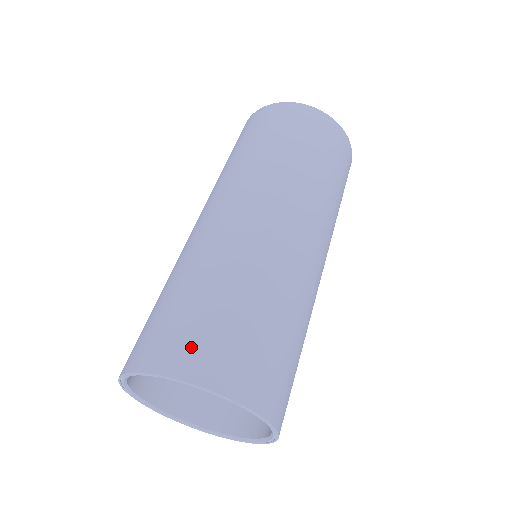
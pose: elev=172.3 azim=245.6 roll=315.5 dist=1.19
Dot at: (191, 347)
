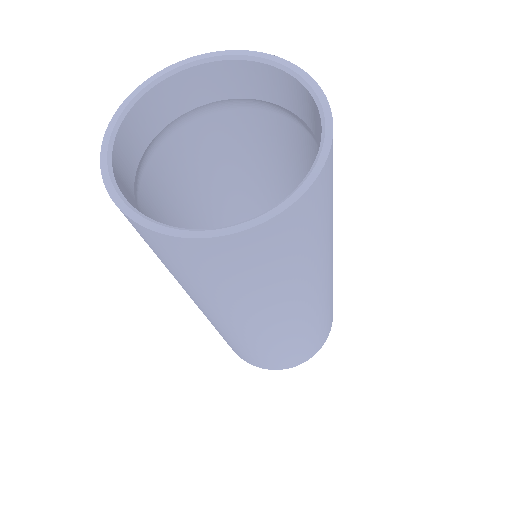
Dot at: (240, 355)
